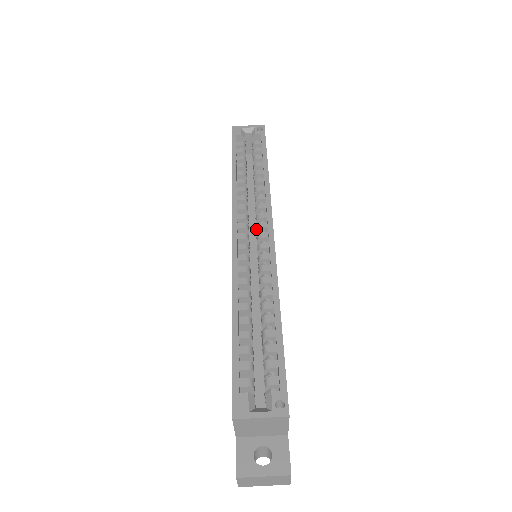
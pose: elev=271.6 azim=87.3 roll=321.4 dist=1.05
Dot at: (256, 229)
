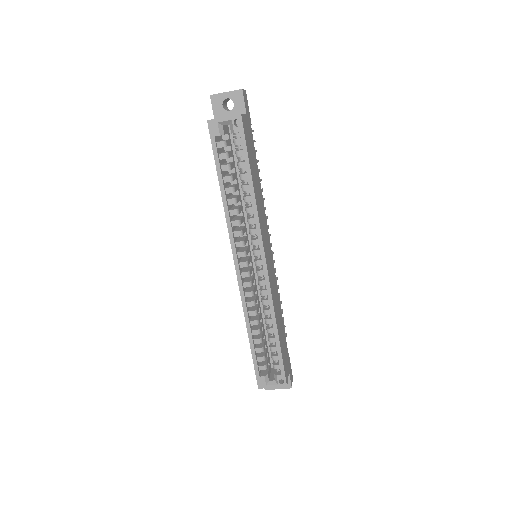
Dot at: occluded
